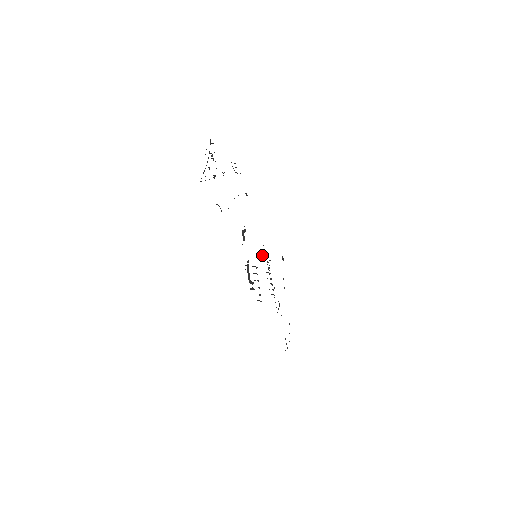
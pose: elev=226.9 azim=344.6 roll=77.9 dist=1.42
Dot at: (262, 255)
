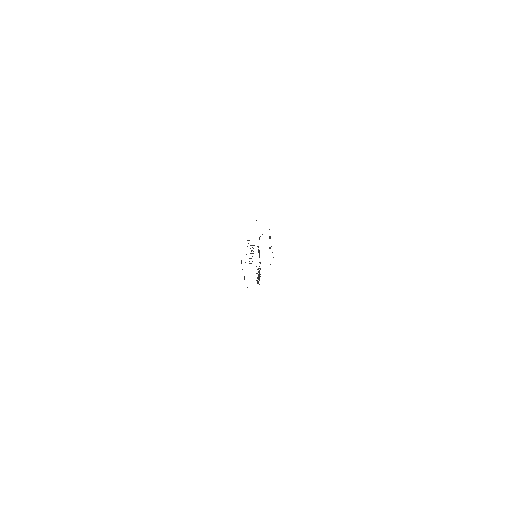
Dot at: (250, 245)
